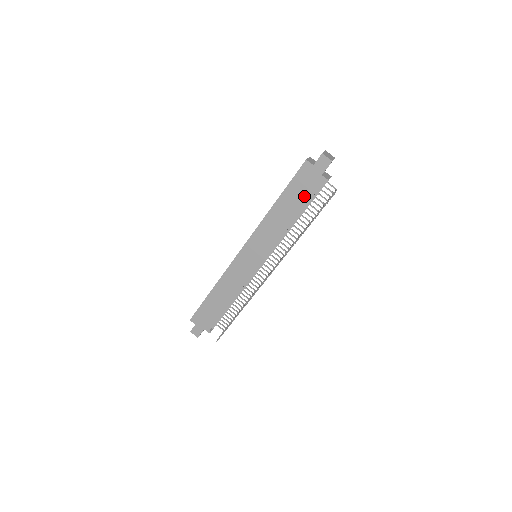
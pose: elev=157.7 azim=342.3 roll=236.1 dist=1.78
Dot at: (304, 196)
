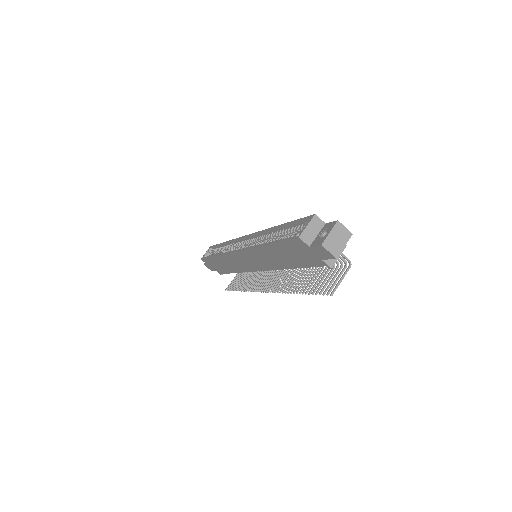
Dot at: (300, 261)
